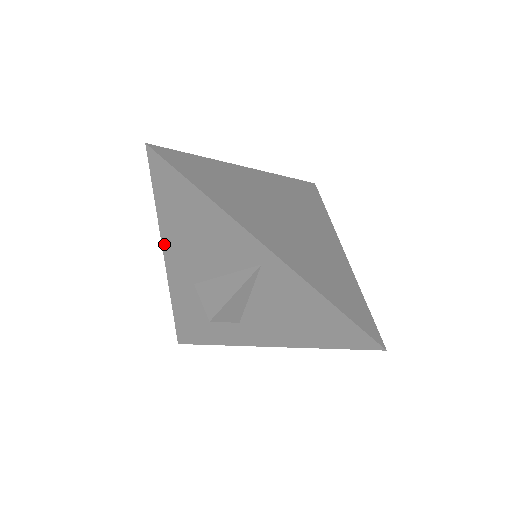
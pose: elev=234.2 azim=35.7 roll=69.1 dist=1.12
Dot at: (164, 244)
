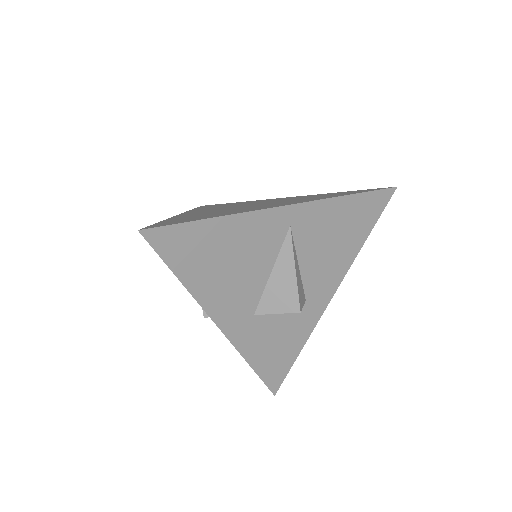
Dot at: (208, 311)
